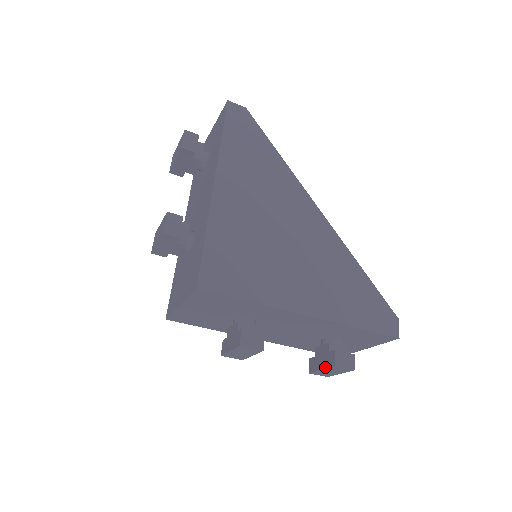
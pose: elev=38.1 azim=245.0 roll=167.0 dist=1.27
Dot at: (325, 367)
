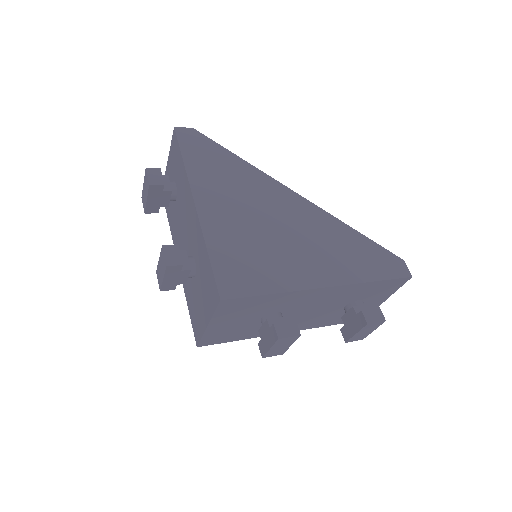
Dot at: (359, 330)
